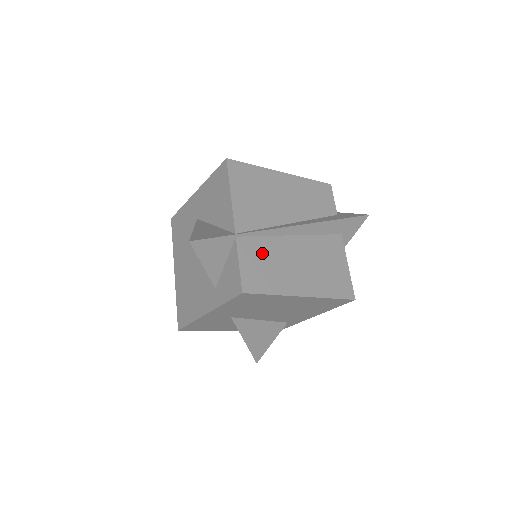
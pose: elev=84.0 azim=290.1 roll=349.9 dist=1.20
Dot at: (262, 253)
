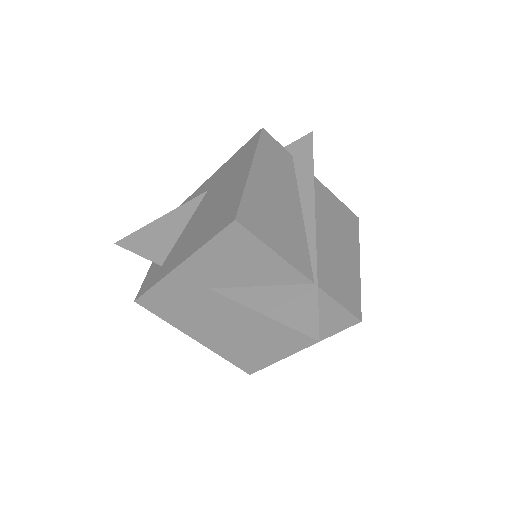
Dot at: (329, 271)
